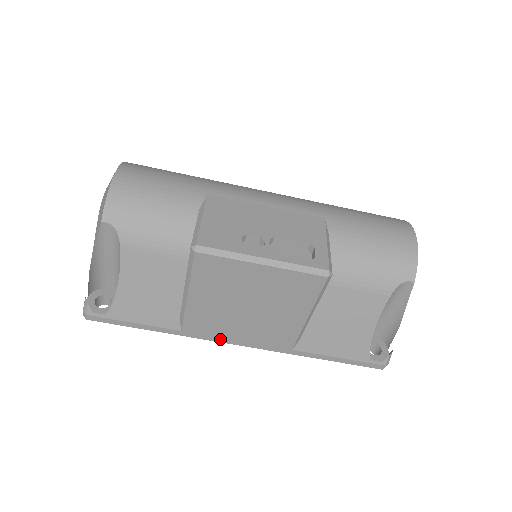
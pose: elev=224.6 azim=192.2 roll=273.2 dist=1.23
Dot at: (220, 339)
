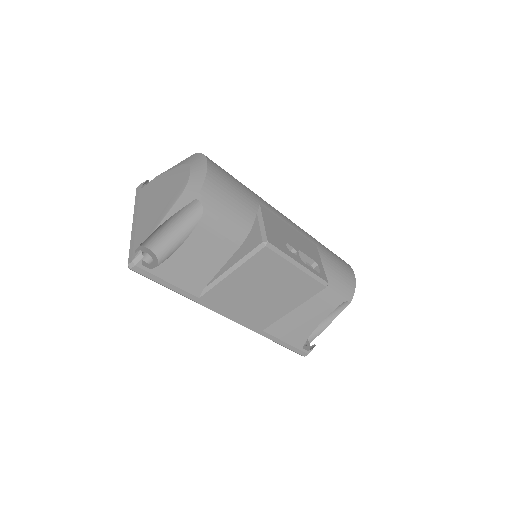
Dot at: (221, 311)
